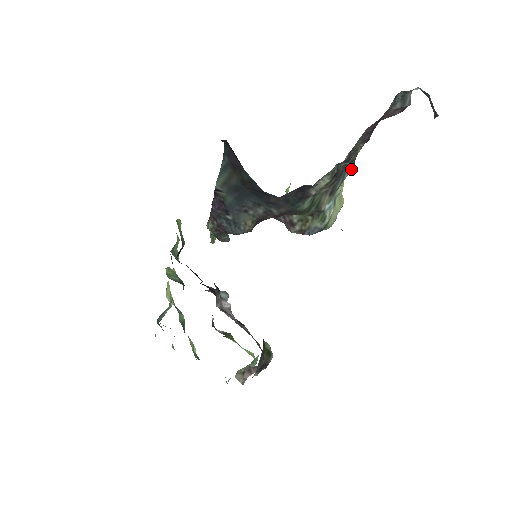
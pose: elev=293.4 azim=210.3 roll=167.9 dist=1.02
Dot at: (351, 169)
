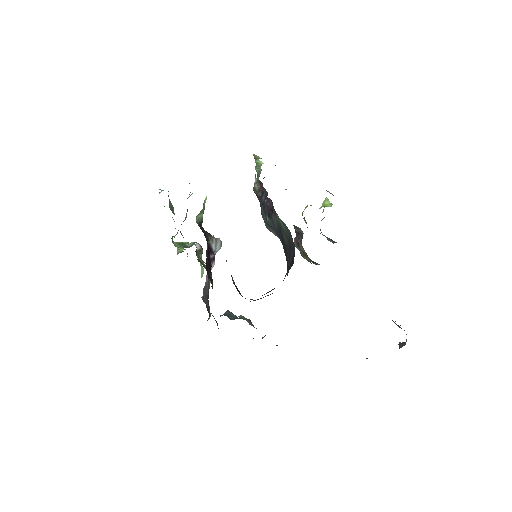
Dot at: occluded
